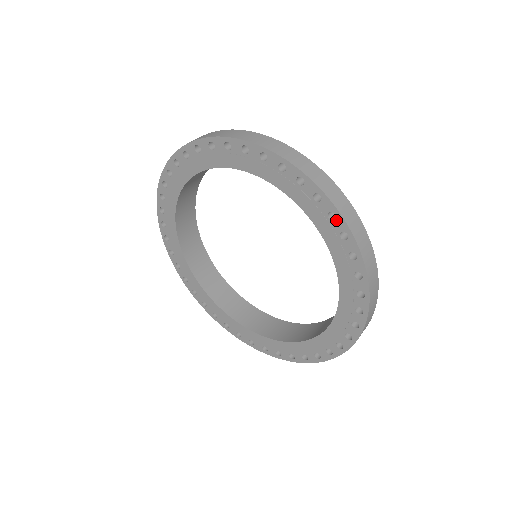
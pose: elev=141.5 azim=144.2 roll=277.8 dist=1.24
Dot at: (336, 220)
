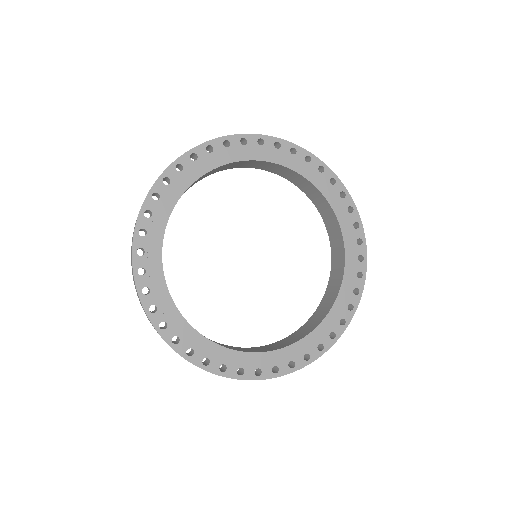
Dot at: (362, 262)
